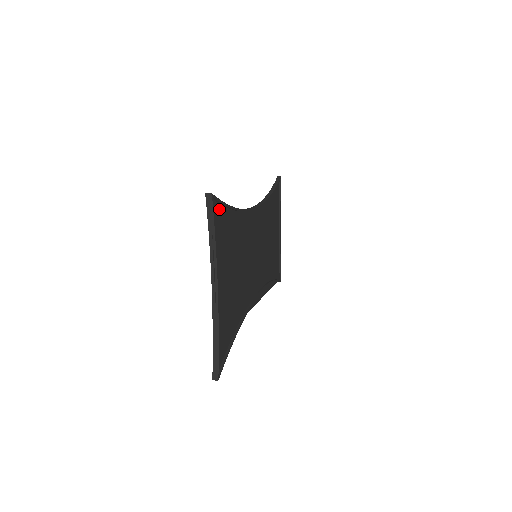
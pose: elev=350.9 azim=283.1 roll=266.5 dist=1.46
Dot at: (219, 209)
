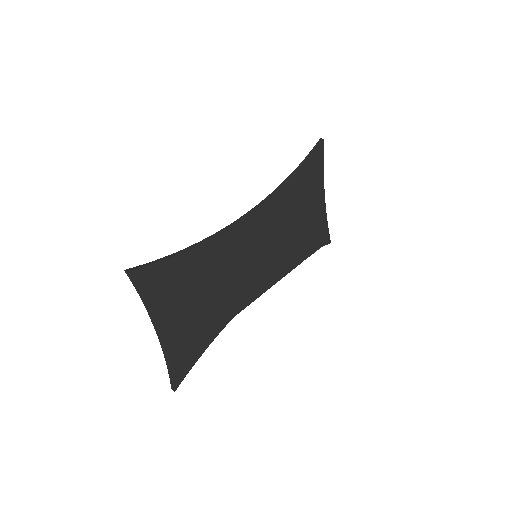
Dot at: (153, 270)
